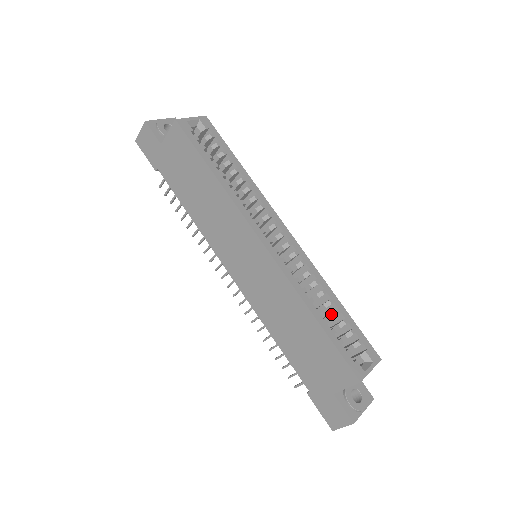
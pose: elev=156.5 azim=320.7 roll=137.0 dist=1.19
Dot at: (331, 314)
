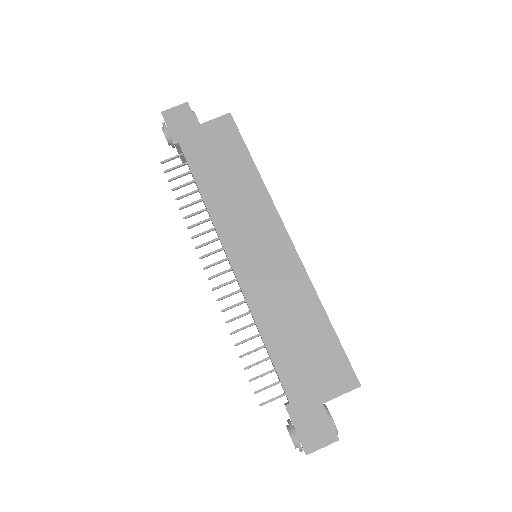
Dot at: occluded
